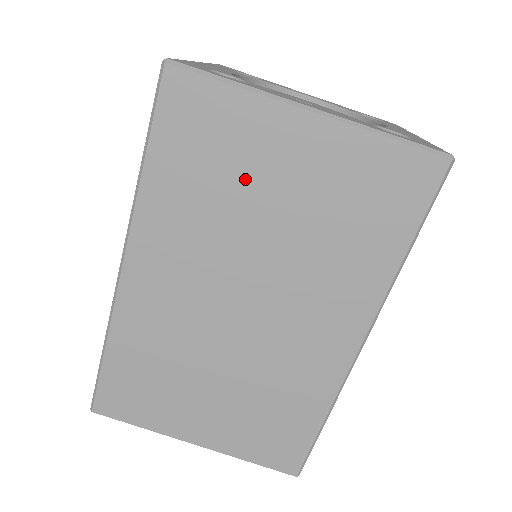
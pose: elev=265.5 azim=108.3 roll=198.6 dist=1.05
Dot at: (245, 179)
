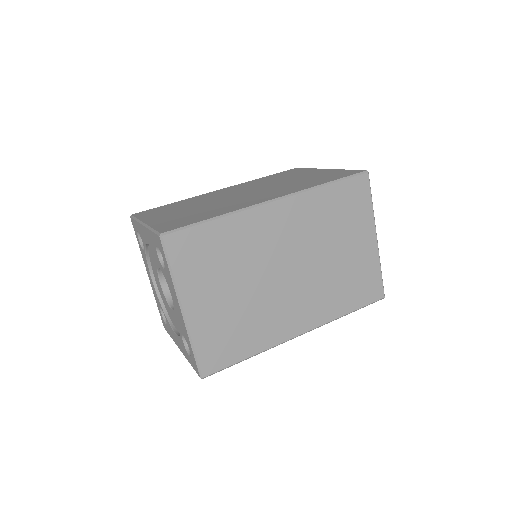
Dot at: (344, 231)
